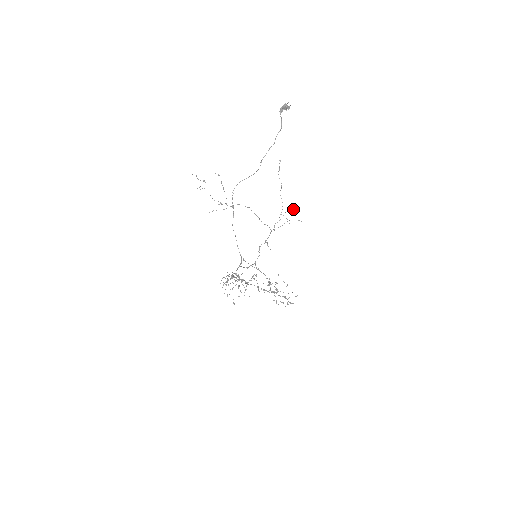
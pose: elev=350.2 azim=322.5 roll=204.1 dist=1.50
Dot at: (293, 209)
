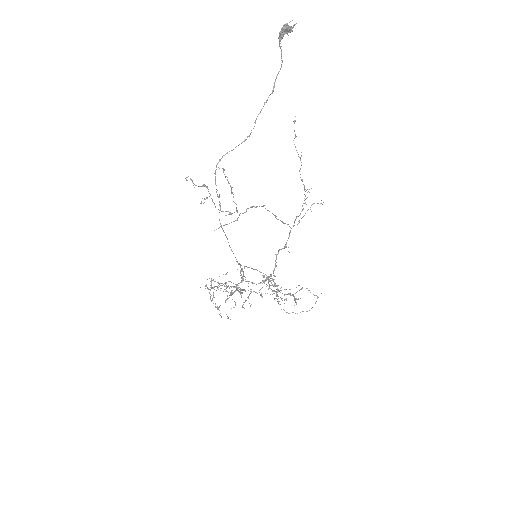
Dot at: occluded
